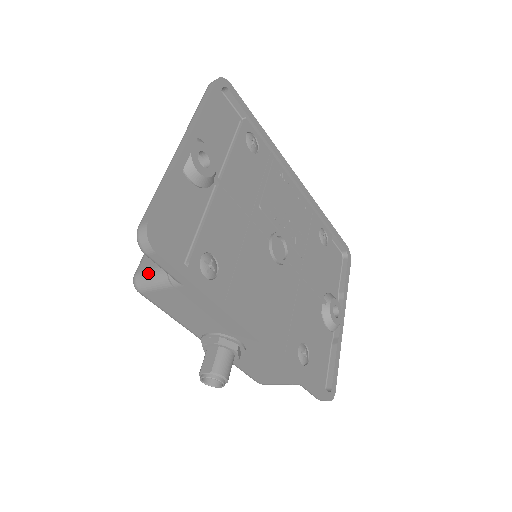
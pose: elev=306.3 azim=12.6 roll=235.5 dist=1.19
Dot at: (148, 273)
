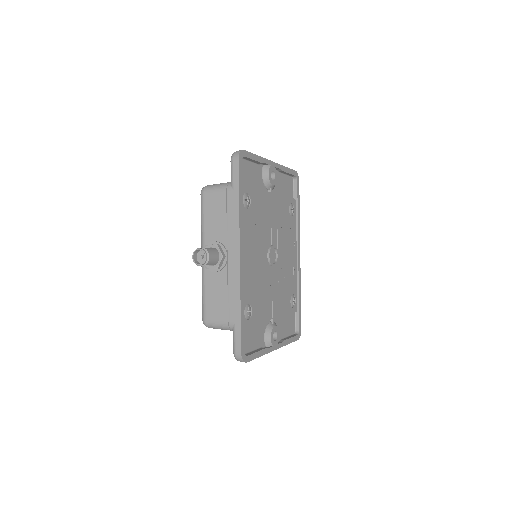
Dot at: (216, 184)
